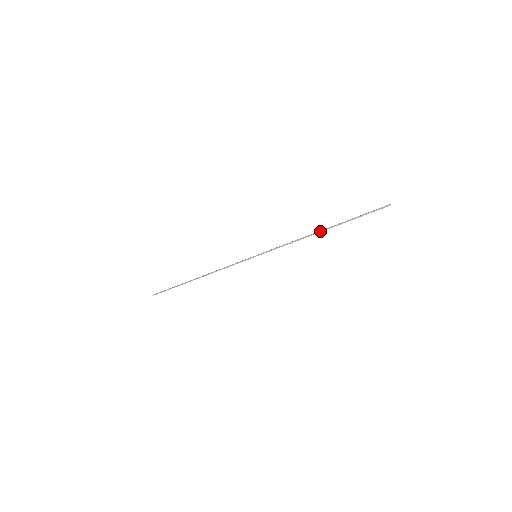
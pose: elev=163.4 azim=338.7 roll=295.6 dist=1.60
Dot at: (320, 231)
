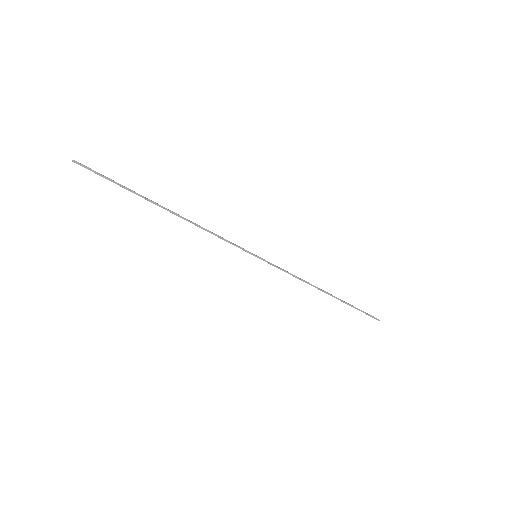
Dot at: (326, 292)
